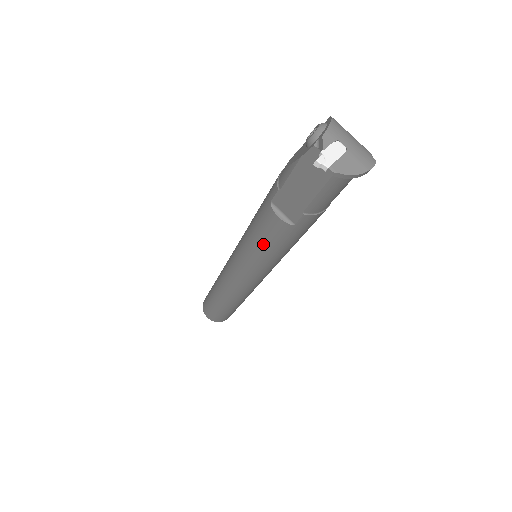
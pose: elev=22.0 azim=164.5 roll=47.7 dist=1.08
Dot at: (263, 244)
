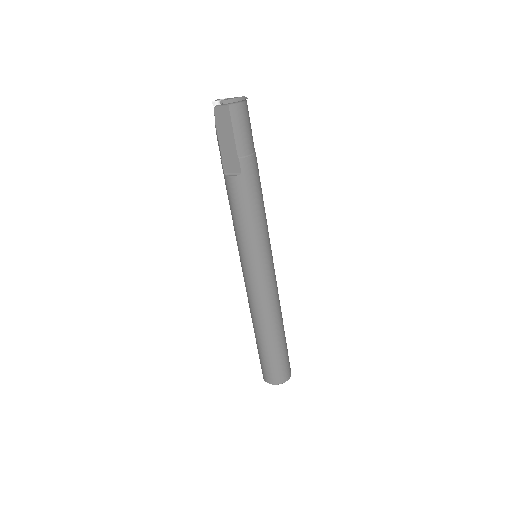
Dot at: (240, 214)
